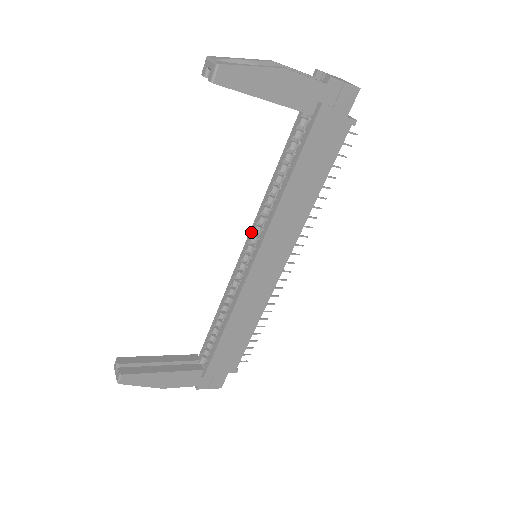
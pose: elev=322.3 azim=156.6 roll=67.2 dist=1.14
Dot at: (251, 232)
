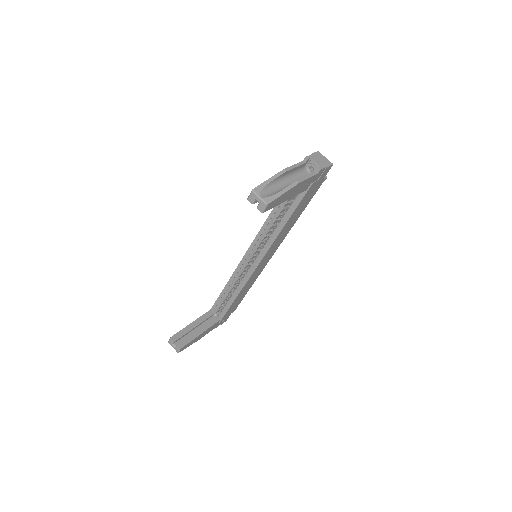
Dot at: (253, 244)
